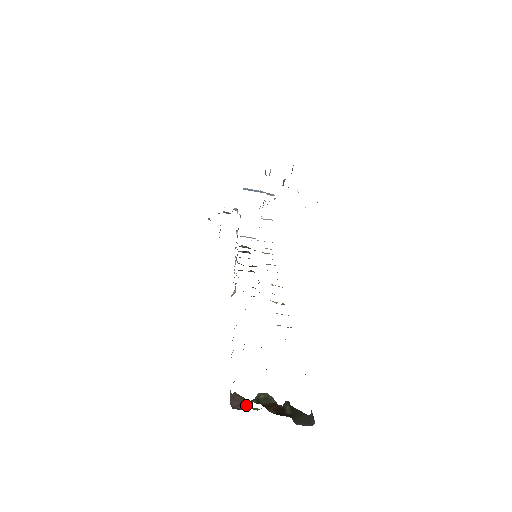
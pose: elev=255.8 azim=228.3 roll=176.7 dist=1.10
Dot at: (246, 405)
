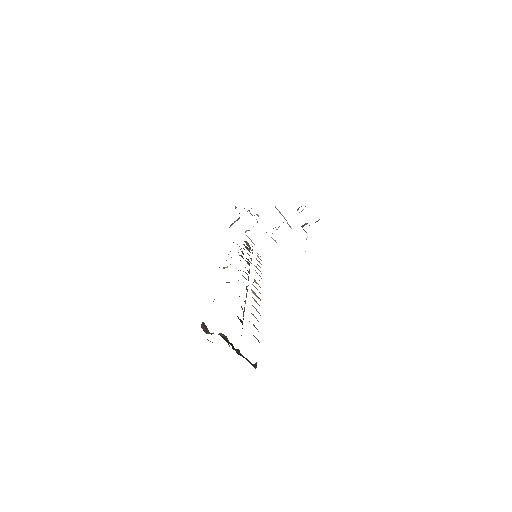
Dot at: (211, 333)
